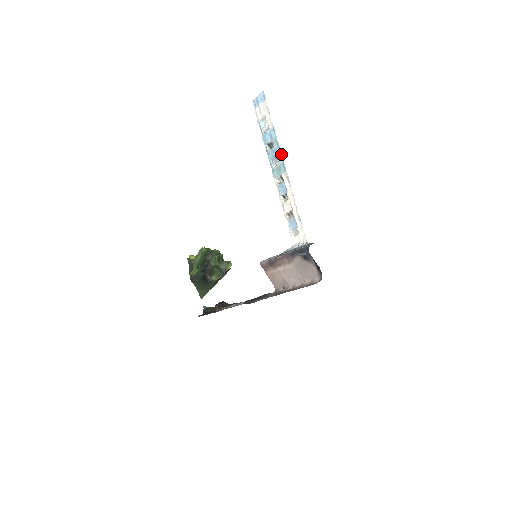
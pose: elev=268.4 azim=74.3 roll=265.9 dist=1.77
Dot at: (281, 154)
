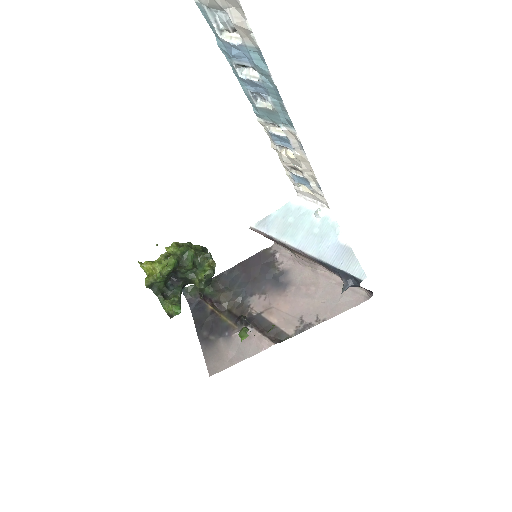
Dot at: (282, 103)
